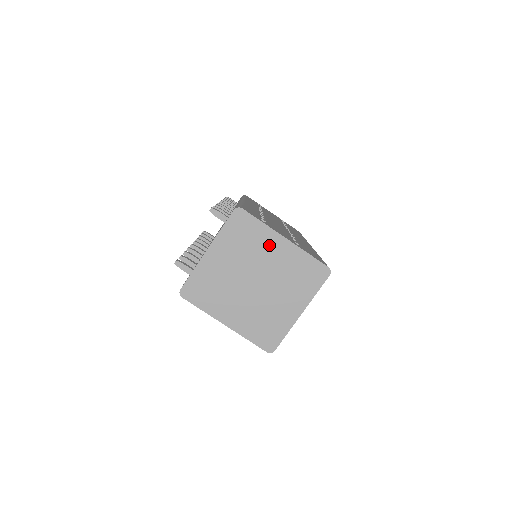
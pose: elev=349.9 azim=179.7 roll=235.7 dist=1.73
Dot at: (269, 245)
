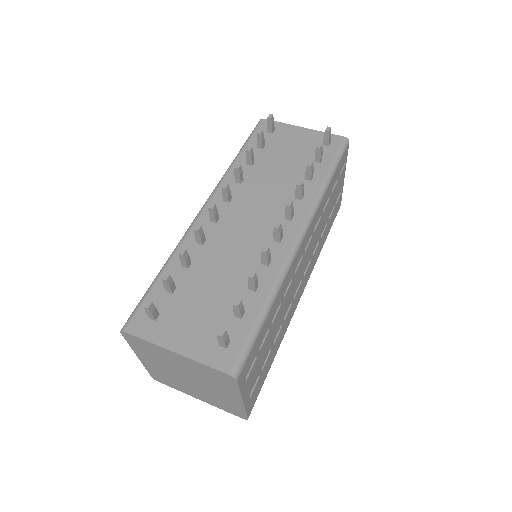
Dot at: (226, 392)
